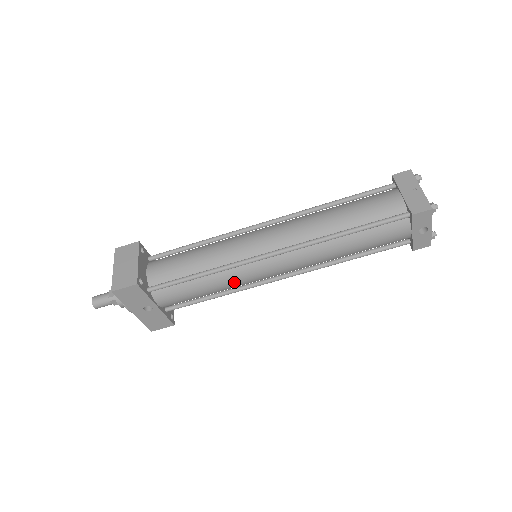
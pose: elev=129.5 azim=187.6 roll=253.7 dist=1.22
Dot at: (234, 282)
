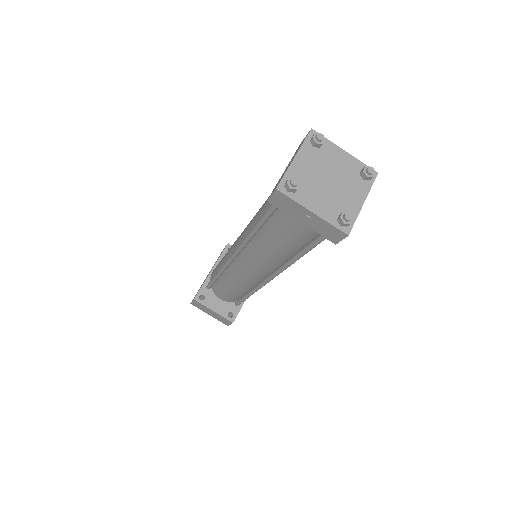
Dot at: occluded
